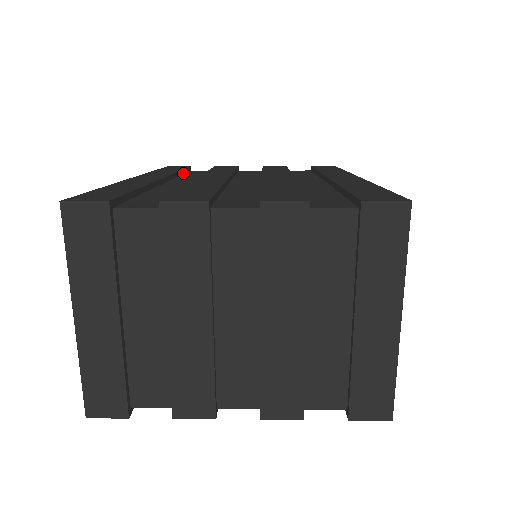
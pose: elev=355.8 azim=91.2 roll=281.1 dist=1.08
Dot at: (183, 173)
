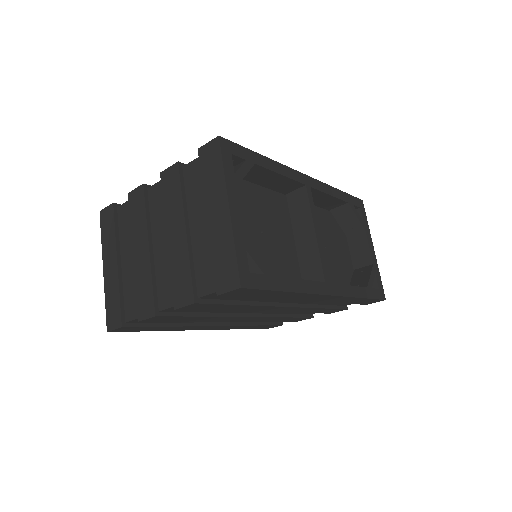
Dot at: occluded
